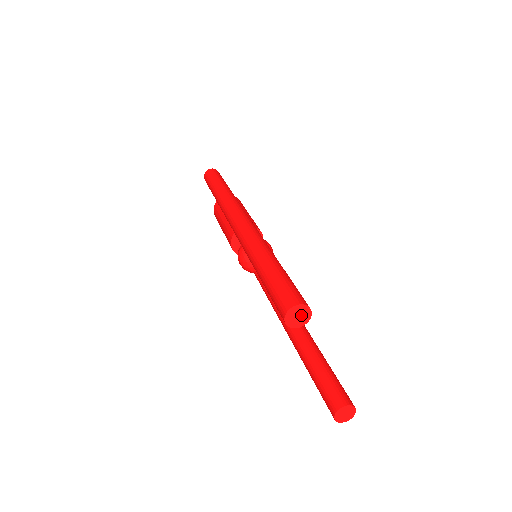
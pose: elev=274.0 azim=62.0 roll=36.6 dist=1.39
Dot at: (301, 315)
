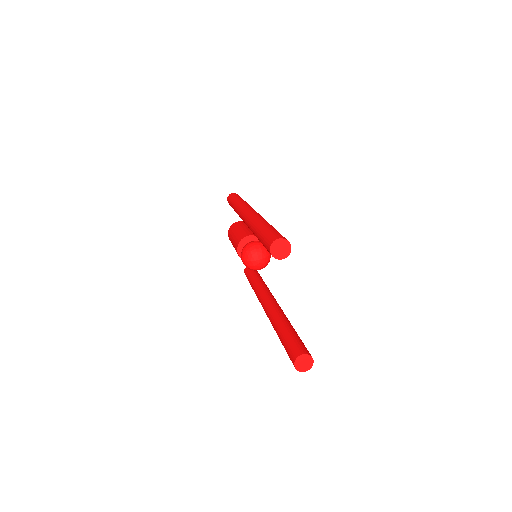
Dot at: (283, 249)
